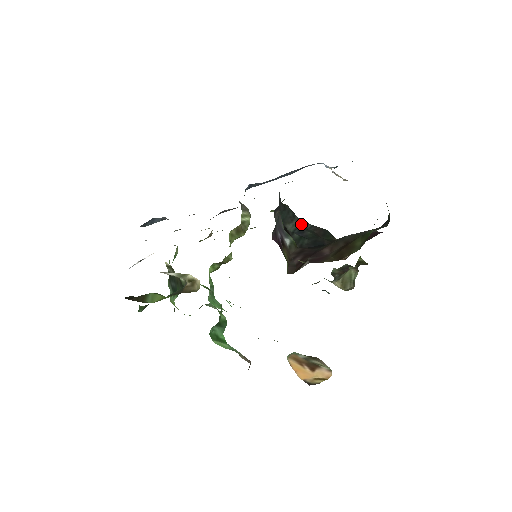
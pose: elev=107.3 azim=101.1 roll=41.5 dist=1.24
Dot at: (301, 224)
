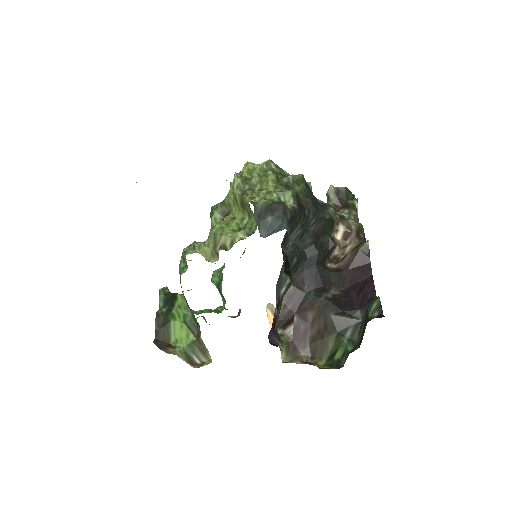
Dot at: (305, 222)
